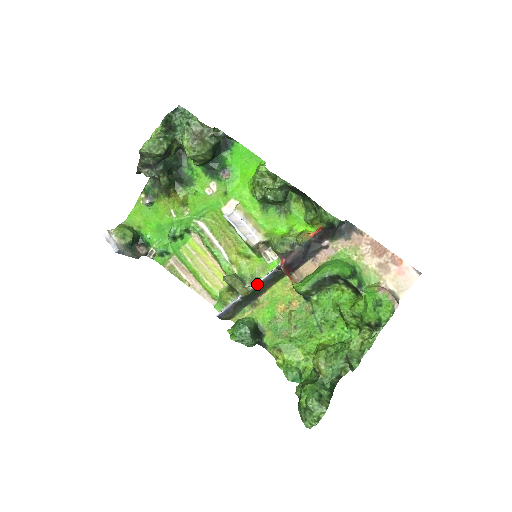
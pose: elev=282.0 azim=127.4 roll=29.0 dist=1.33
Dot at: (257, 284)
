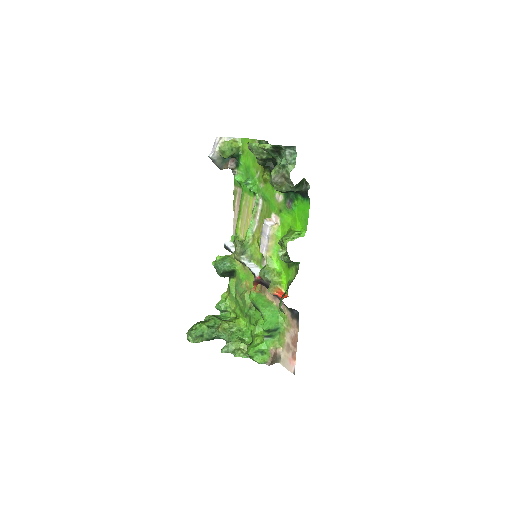
Dot at: (245, 264)
